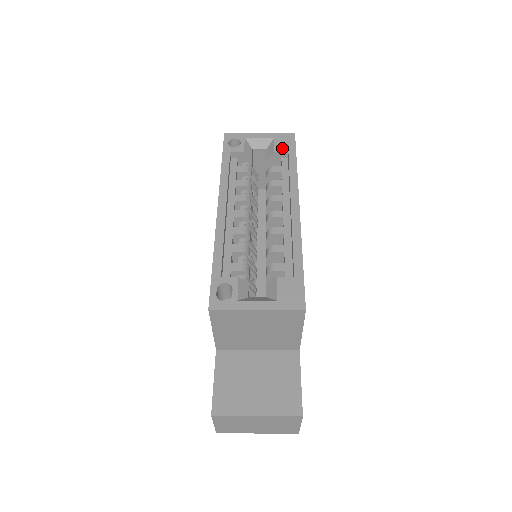
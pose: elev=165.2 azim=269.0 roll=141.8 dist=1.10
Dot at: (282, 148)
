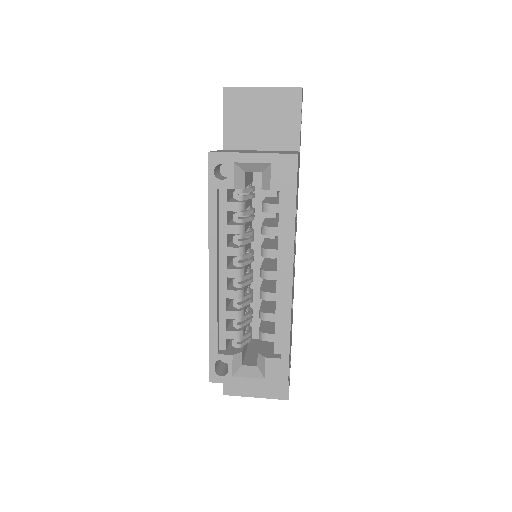
Dot at: (280, 184)
